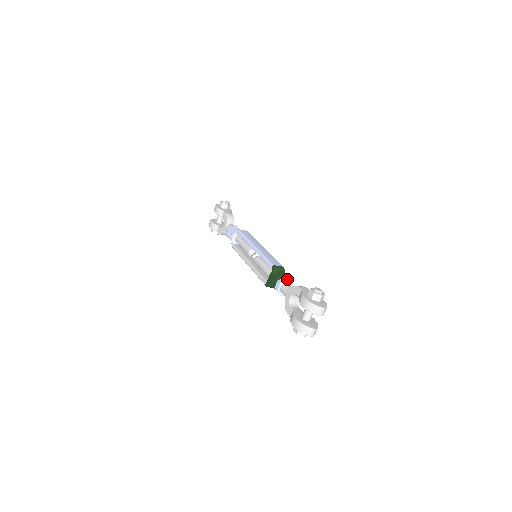
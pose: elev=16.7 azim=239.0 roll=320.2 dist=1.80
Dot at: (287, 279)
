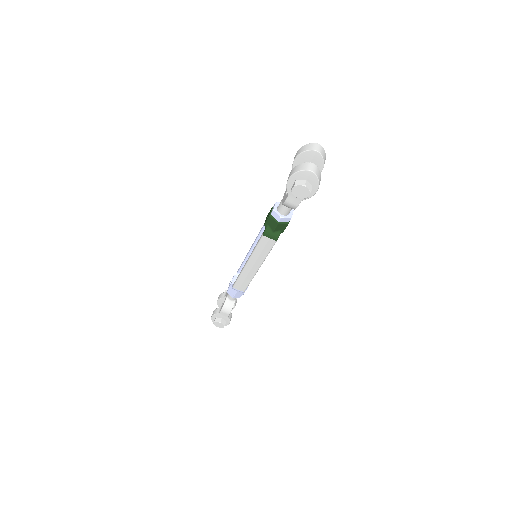
Dot at: occluded
